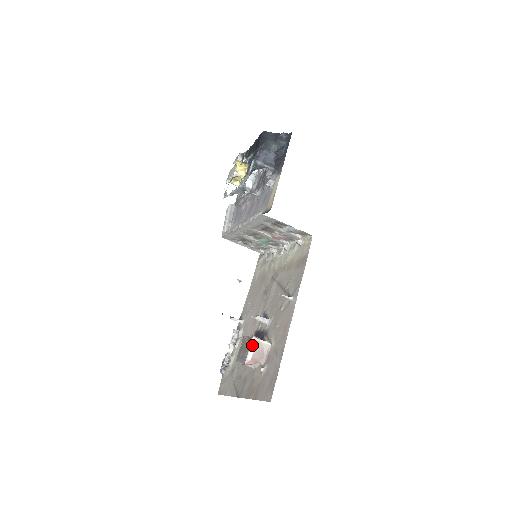
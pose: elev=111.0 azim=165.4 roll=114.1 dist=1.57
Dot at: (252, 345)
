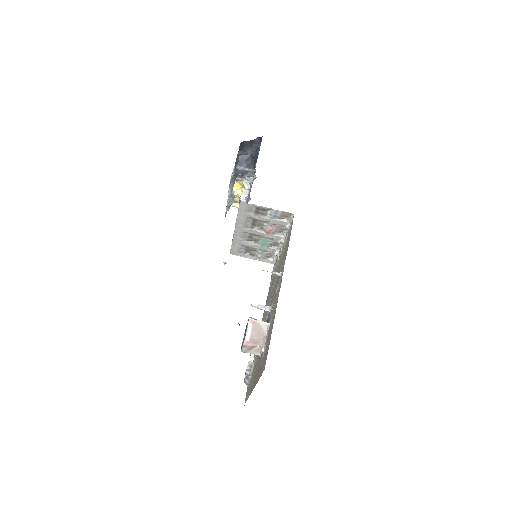
Dot at: (249, 326)
